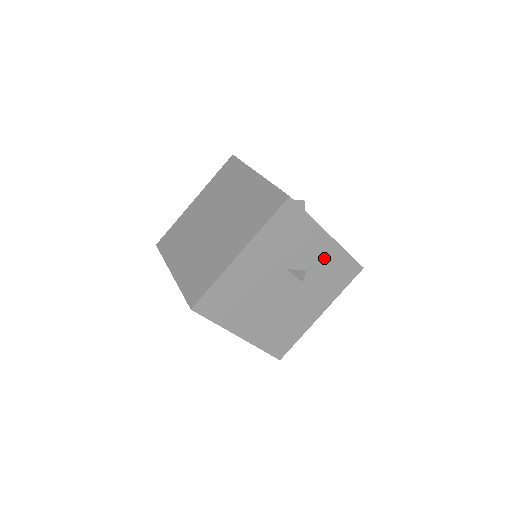
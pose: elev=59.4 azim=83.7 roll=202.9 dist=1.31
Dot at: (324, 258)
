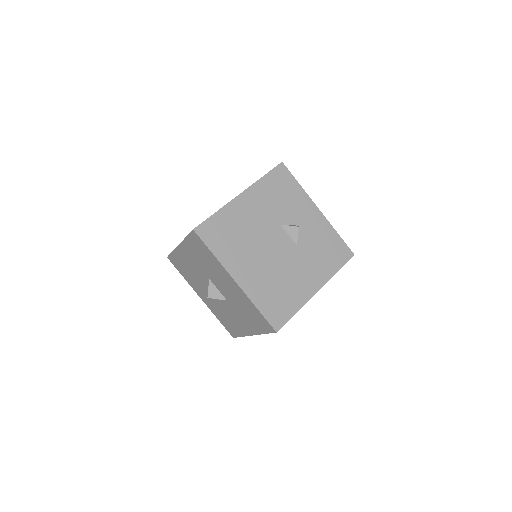
Dot at: (315, 229)
